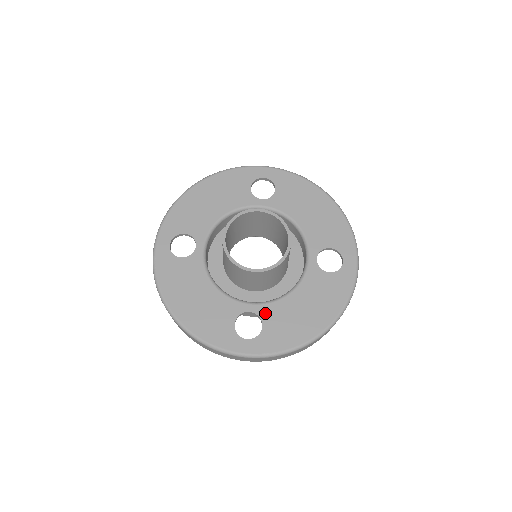
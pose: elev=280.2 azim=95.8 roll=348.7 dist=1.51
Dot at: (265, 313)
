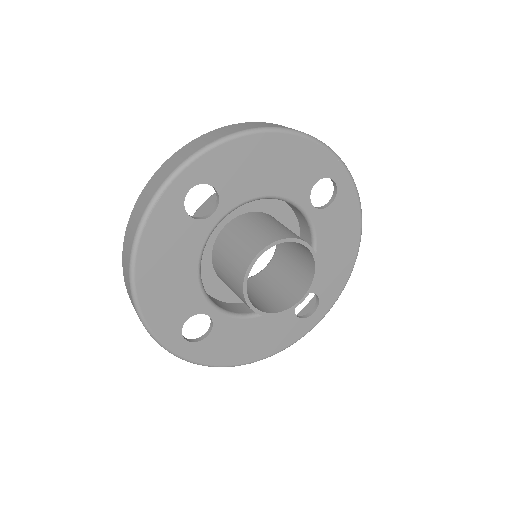
Dot at: (220, 324)
